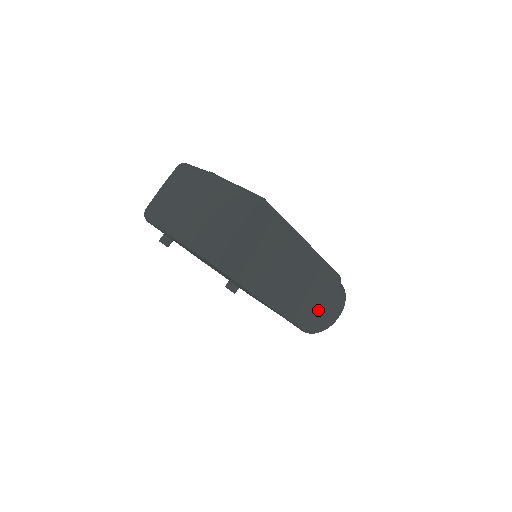
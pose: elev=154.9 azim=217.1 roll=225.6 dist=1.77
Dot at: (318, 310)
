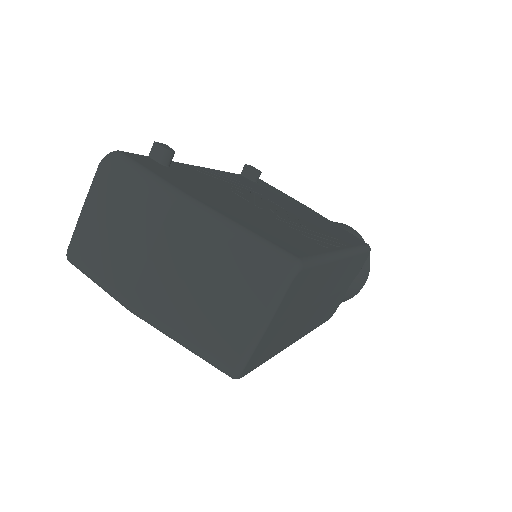
Dot at: (343, 295)
